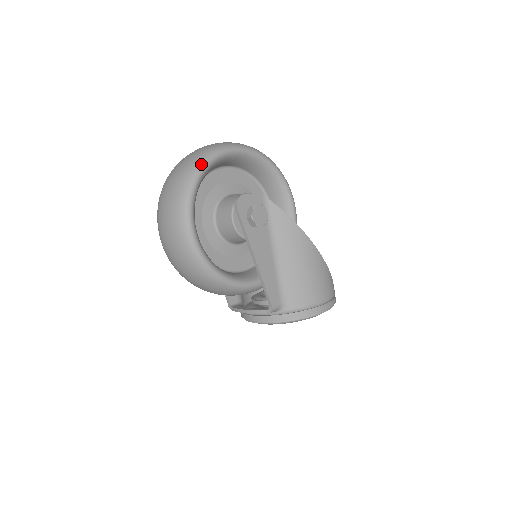
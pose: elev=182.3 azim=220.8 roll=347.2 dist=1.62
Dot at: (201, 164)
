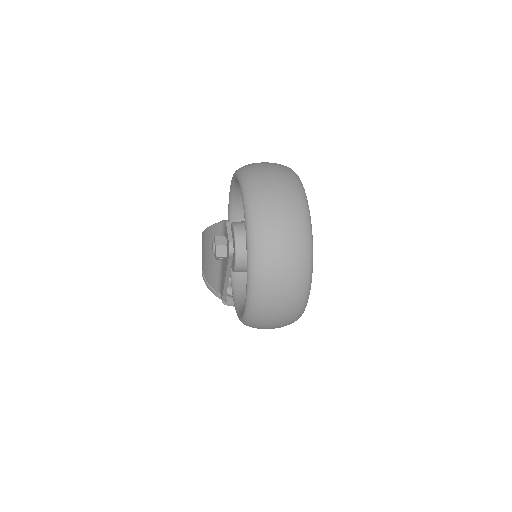
Dot at: (312, 239)
